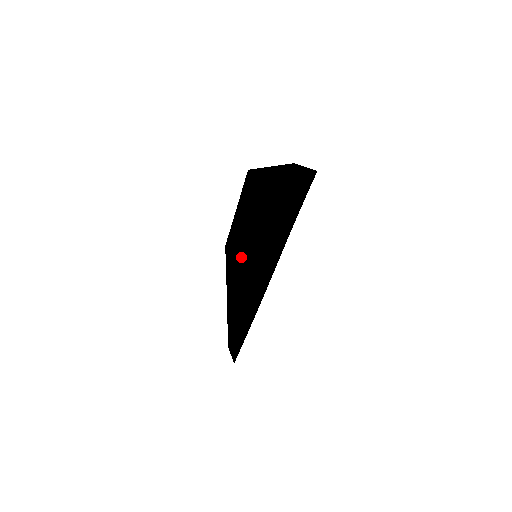
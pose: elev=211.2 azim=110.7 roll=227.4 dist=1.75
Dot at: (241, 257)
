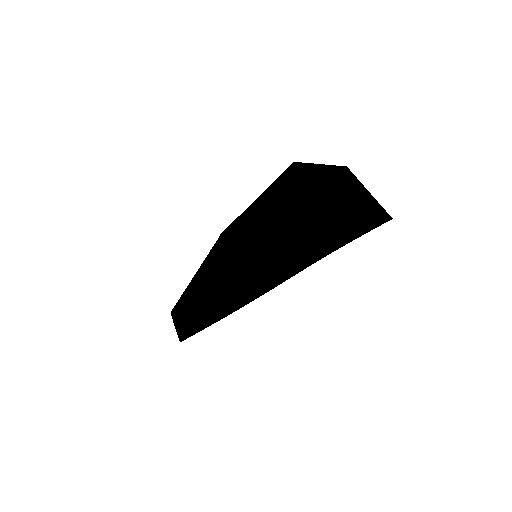
Dot at: (243, 261)
